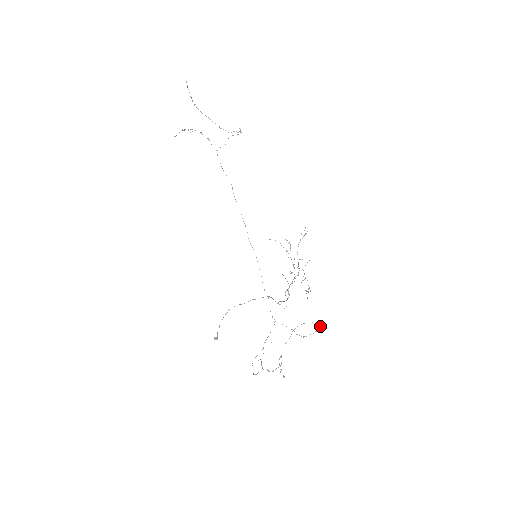
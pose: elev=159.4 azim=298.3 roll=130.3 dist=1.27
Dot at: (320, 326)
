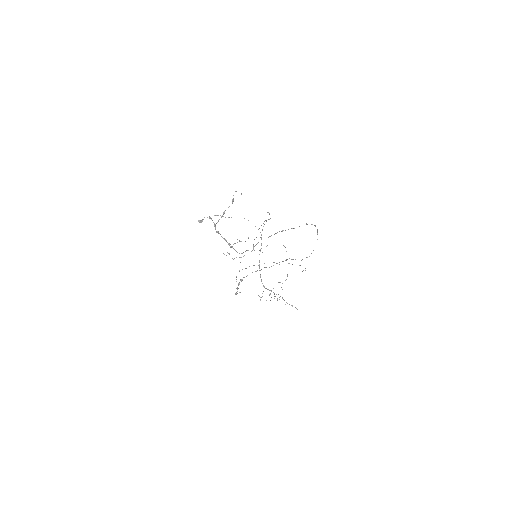
Dot at: occluded
